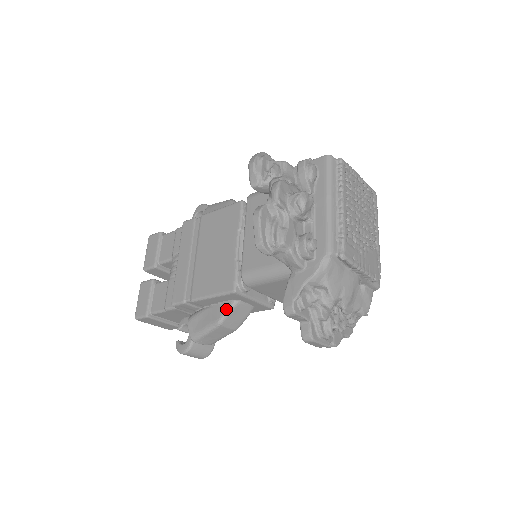
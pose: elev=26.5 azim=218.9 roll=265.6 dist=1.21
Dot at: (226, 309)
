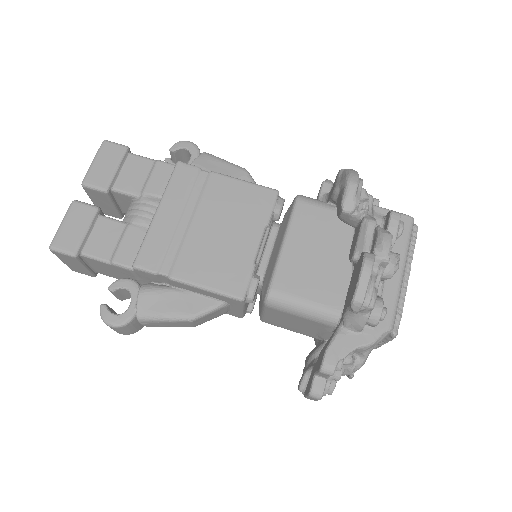
Dot at: (209, 307)
